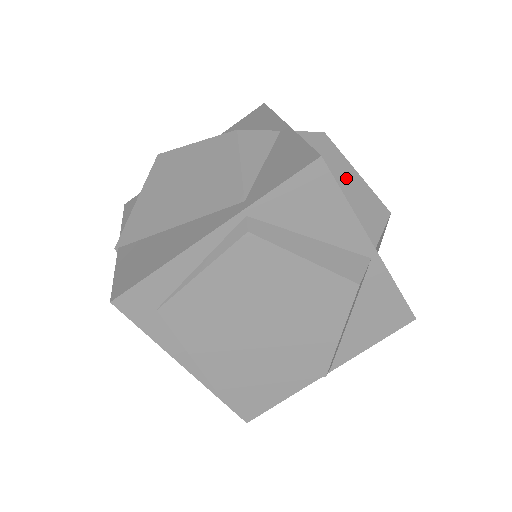
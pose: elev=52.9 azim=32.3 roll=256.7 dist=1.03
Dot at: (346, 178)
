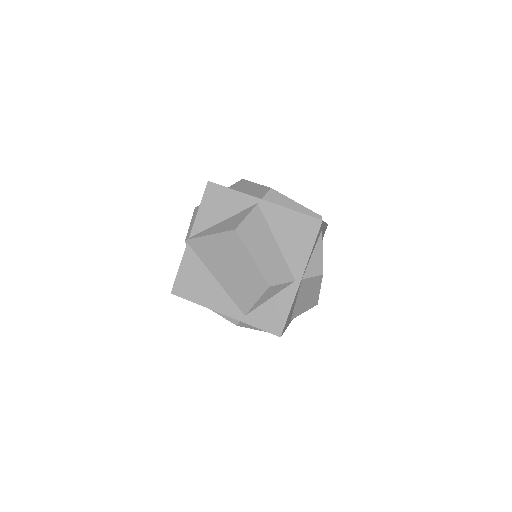
Dot at: (310, 295)
